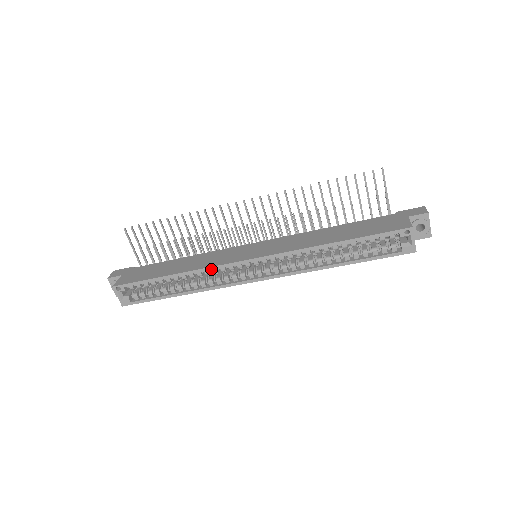
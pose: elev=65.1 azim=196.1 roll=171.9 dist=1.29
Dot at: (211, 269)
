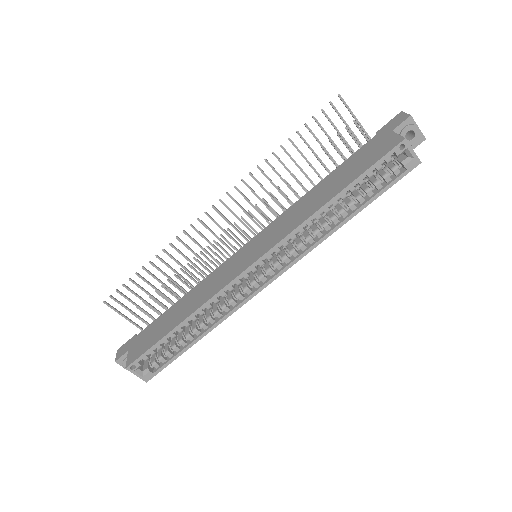
Dot at: (218, 295)
